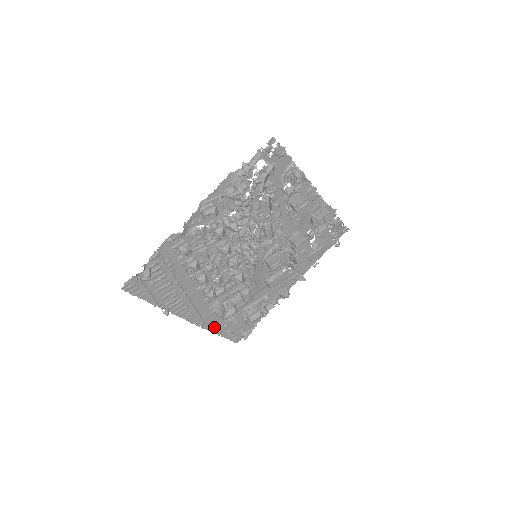
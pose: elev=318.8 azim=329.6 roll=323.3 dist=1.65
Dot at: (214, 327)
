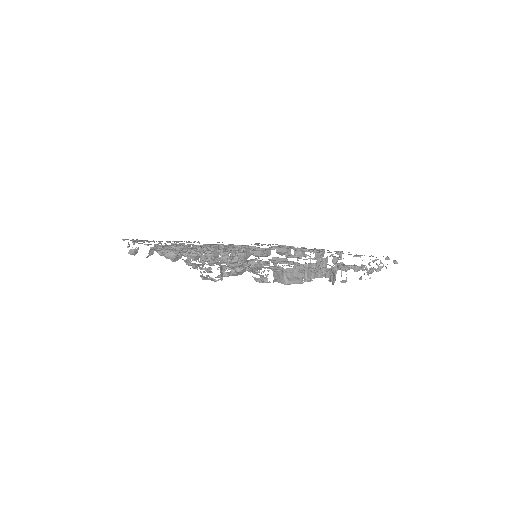
Dot at: occluded
